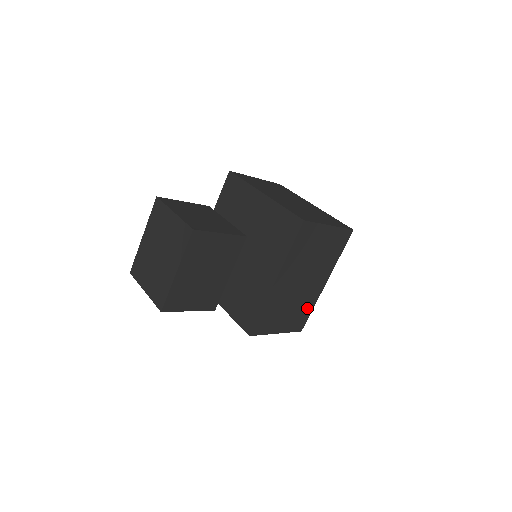
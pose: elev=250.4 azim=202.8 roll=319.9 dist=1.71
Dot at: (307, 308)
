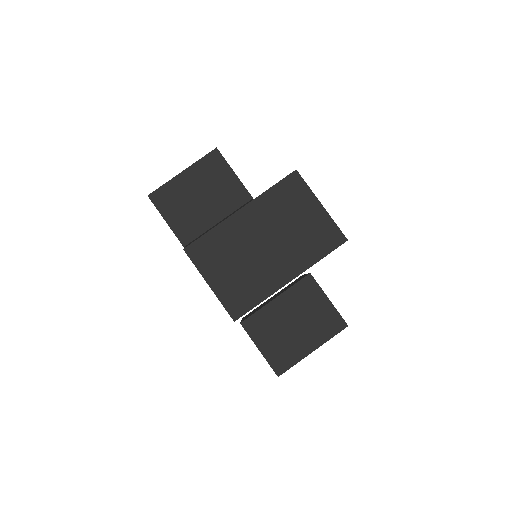
Dot at: (256, 292)
